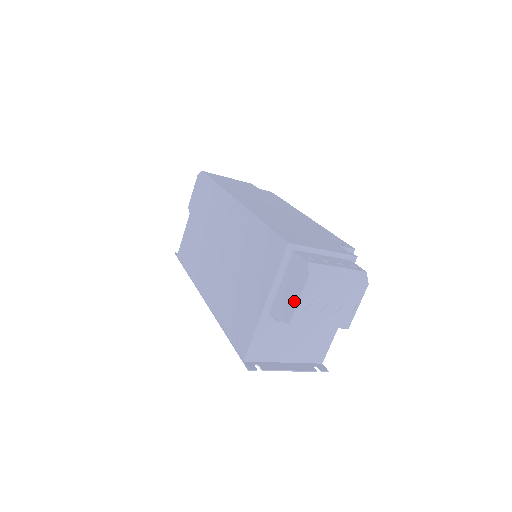
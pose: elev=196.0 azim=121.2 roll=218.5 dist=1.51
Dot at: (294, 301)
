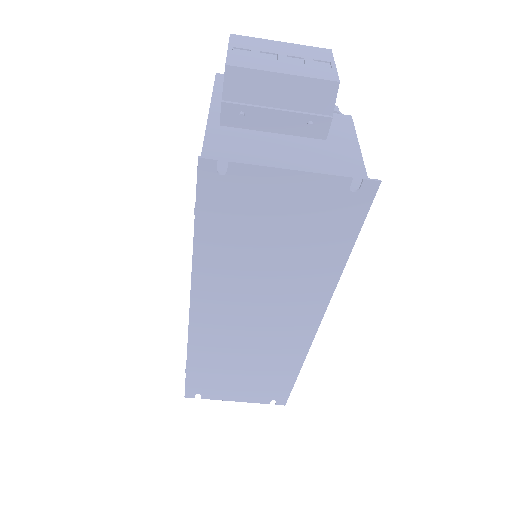
Dot at: occluded
